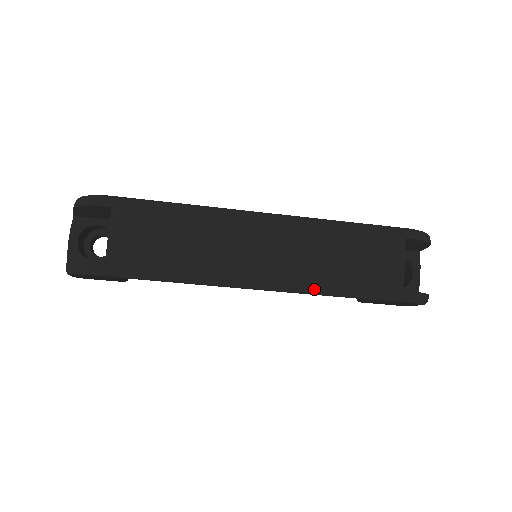
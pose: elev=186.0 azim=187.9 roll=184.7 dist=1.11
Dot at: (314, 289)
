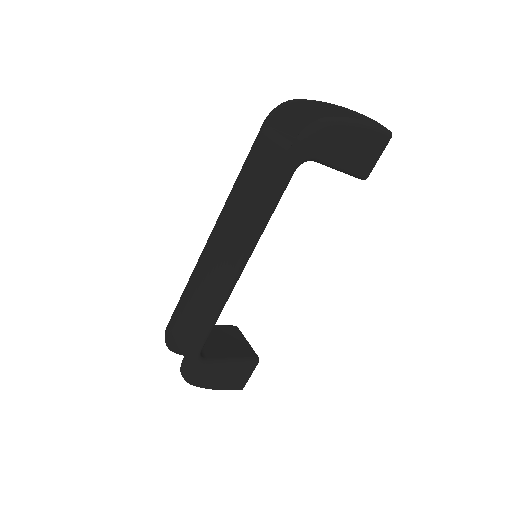
Dot at: (255, 226)
